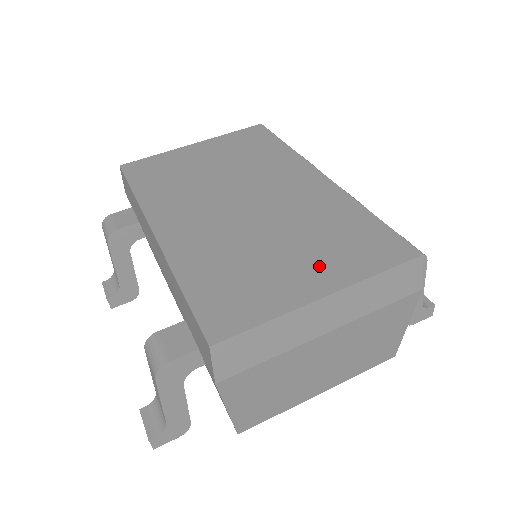
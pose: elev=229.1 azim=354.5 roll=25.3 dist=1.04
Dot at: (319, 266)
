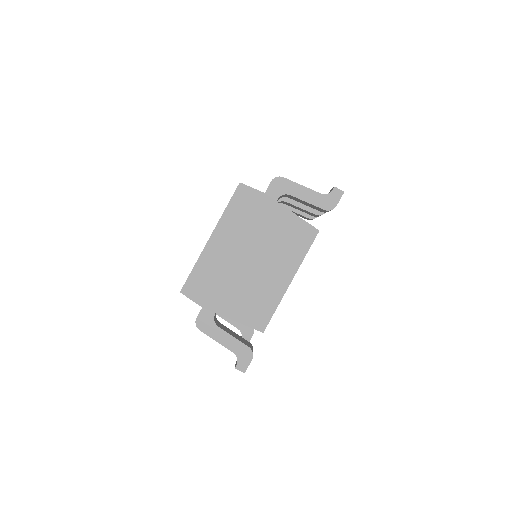
Dot at: occluded
